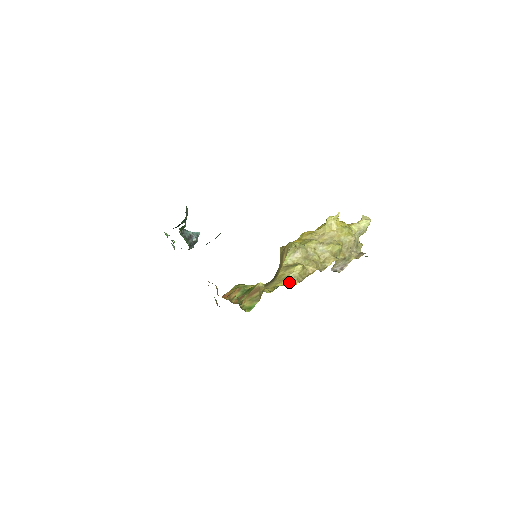
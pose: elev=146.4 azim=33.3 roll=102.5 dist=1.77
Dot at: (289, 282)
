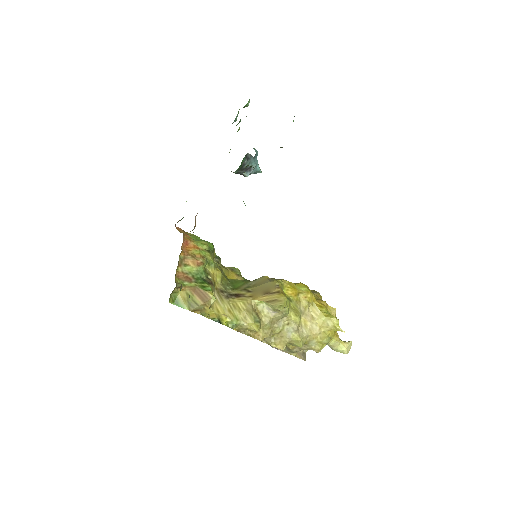
Dot at: (231, 326)
